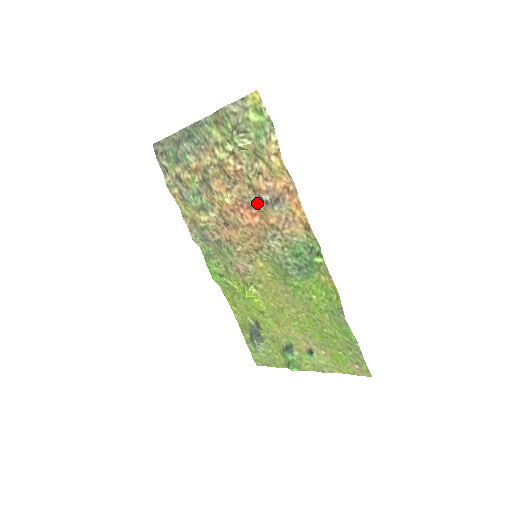
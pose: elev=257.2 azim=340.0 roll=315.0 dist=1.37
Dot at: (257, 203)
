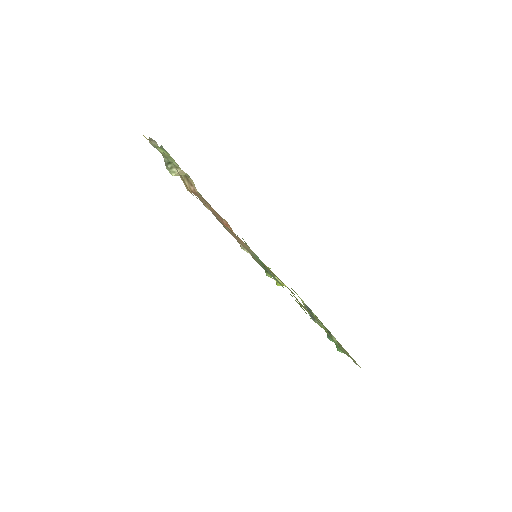
Dot at: occluded
